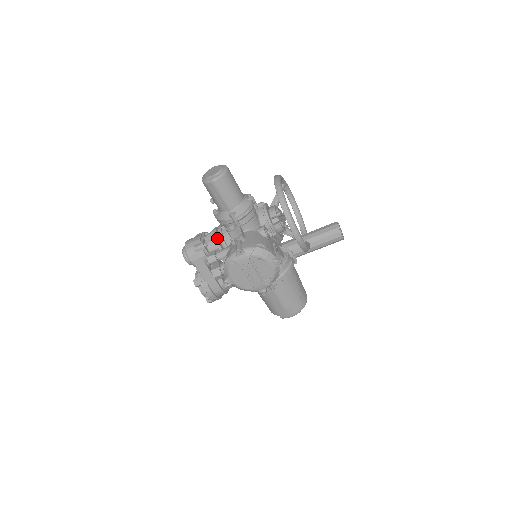
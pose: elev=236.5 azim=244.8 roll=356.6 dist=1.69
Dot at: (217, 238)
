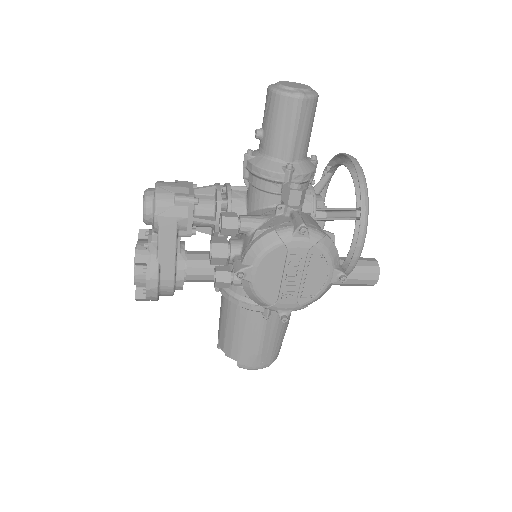
Dot at: (221, 199)
